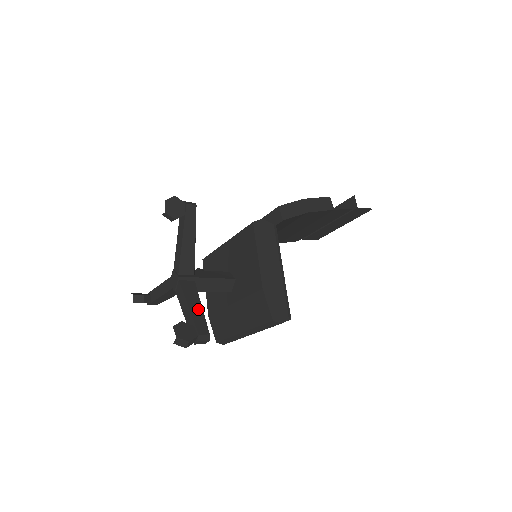
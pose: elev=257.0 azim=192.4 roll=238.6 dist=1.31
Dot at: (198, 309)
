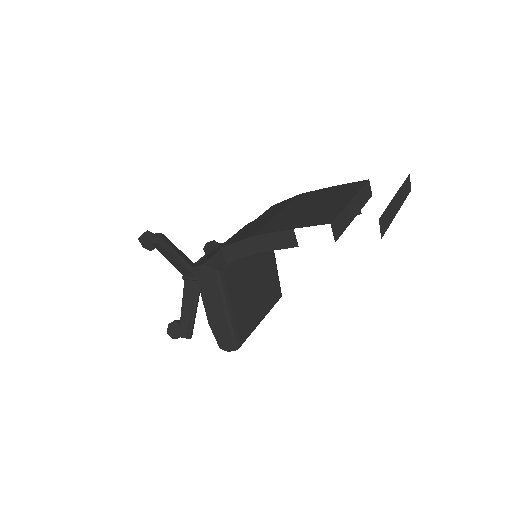
Dot at: (187, 312)
